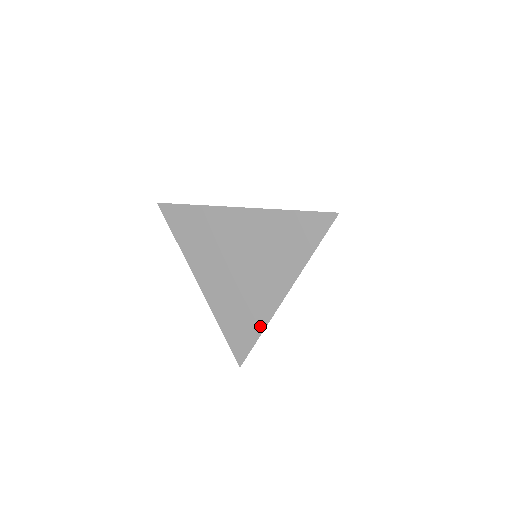
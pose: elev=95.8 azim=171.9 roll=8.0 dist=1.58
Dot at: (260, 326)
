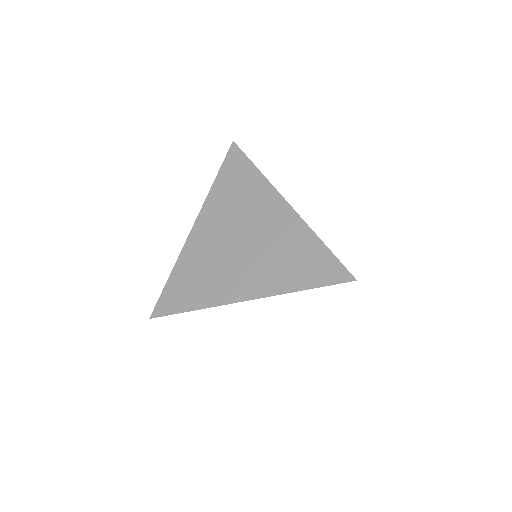
Dot at: (201, 303)
